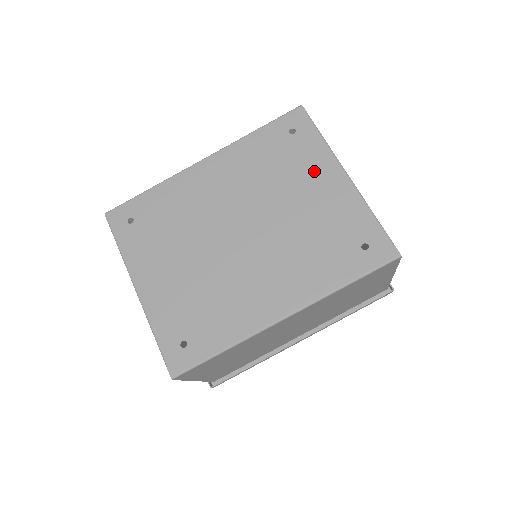
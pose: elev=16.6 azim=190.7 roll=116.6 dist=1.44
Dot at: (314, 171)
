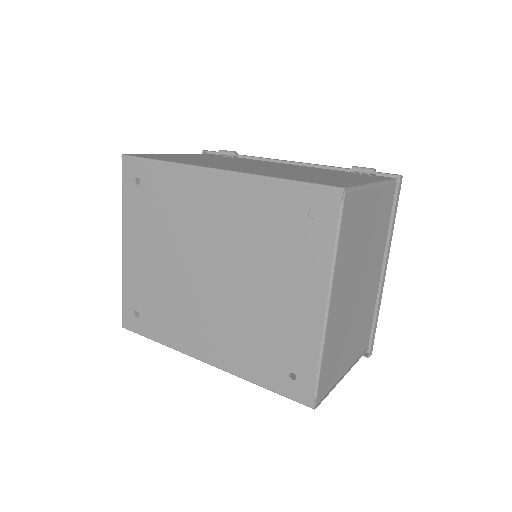
Dot at: (302, 275)
